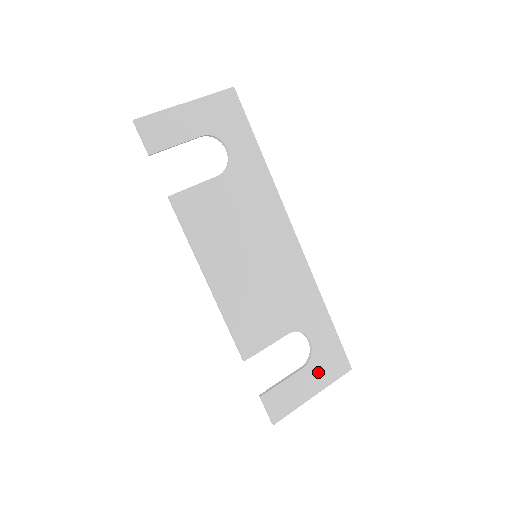
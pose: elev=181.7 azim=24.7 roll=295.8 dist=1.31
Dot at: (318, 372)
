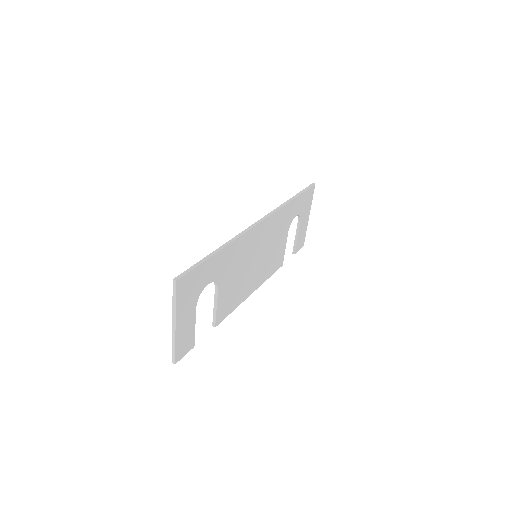
Dot at: (305, 212)
